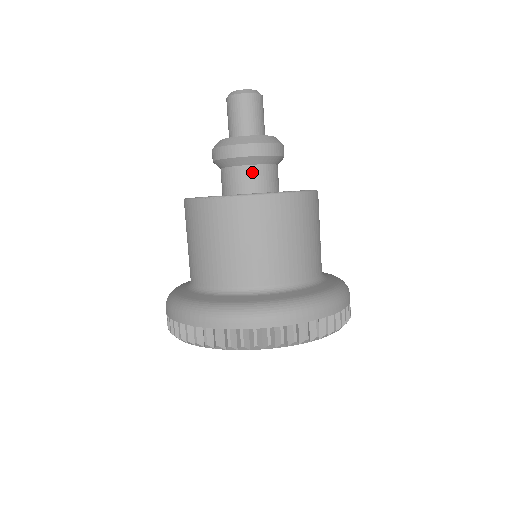
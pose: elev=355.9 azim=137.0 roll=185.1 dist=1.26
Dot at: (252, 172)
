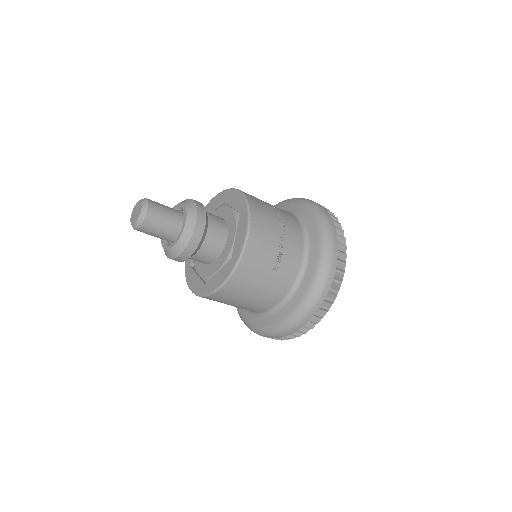
Dot at: (193, 259)
